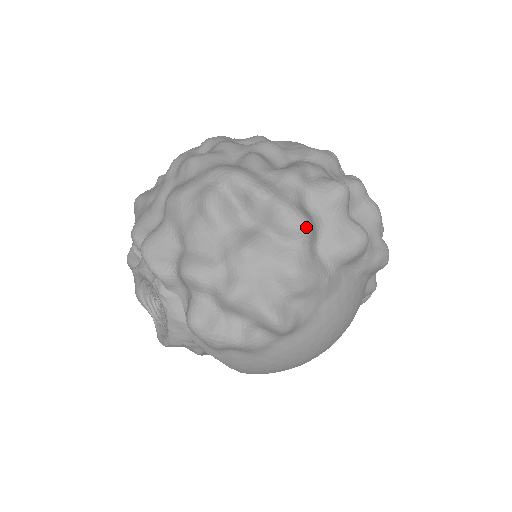
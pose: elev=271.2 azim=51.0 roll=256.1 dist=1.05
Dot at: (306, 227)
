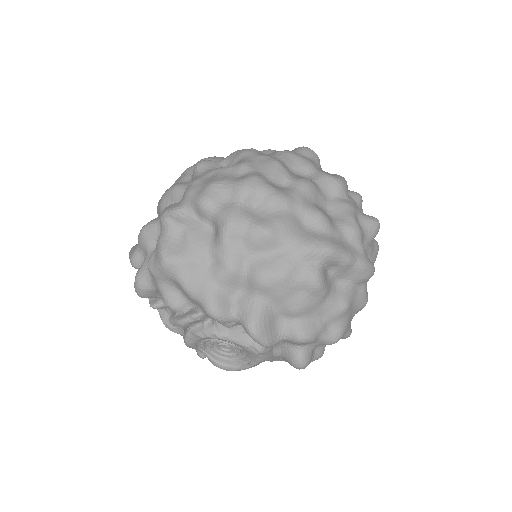
Dot at: occluded
